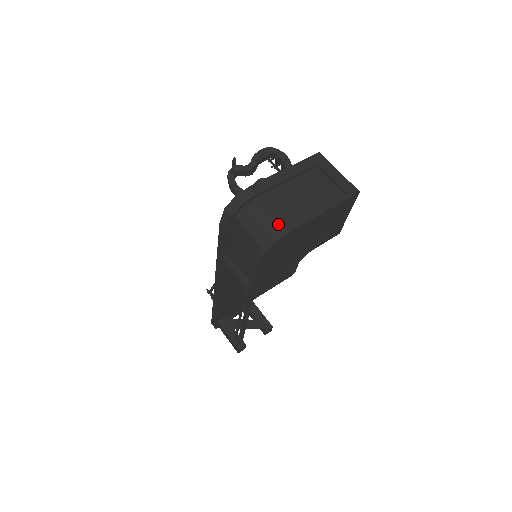
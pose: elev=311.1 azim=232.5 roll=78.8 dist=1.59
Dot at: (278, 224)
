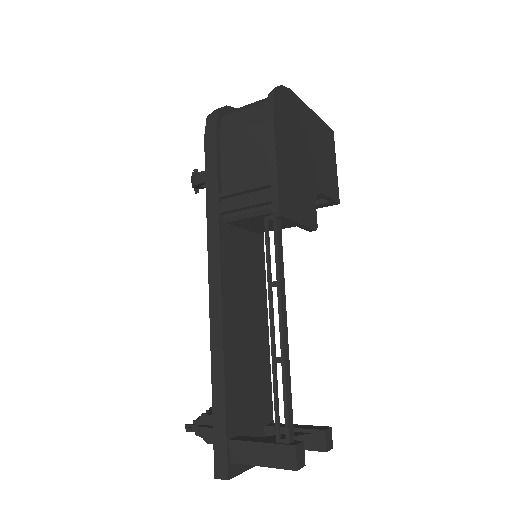
Dot at: occluded
